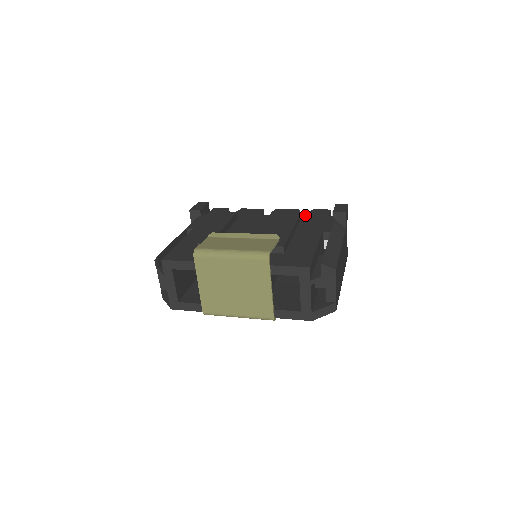
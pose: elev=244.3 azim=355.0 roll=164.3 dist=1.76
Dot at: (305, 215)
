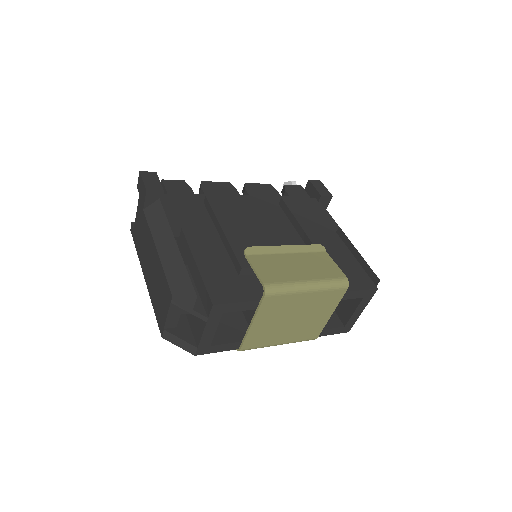
Dot at: (288, 196)
